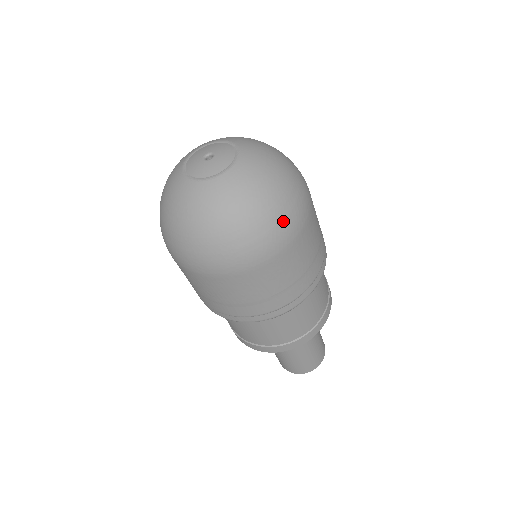
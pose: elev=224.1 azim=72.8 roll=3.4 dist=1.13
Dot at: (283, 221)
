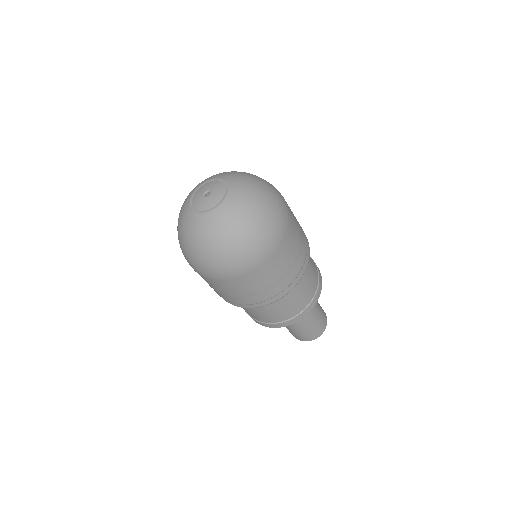
Dot at: (246, 253)
